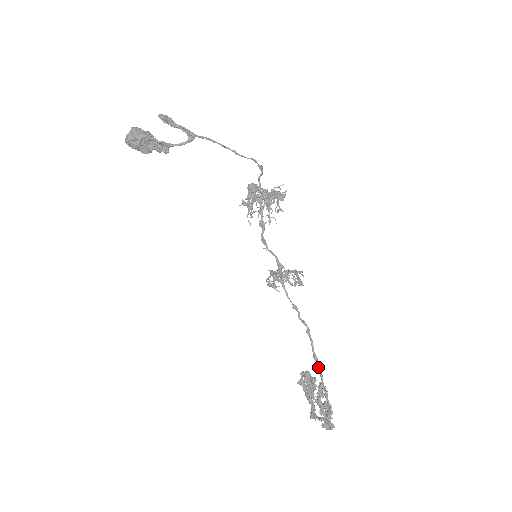
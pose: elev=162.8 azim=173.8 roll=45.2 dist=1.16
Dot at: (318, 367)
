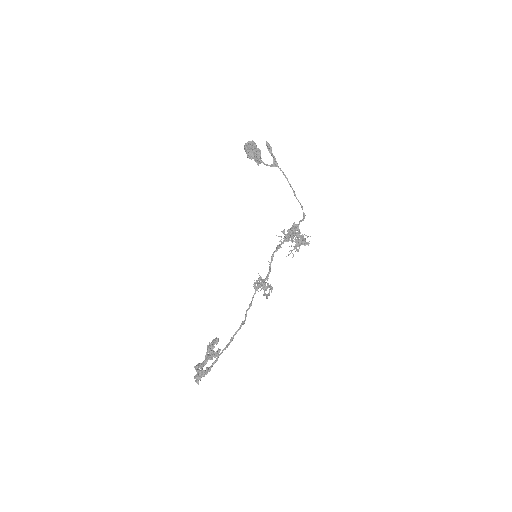
Dot at: (227, 345)
